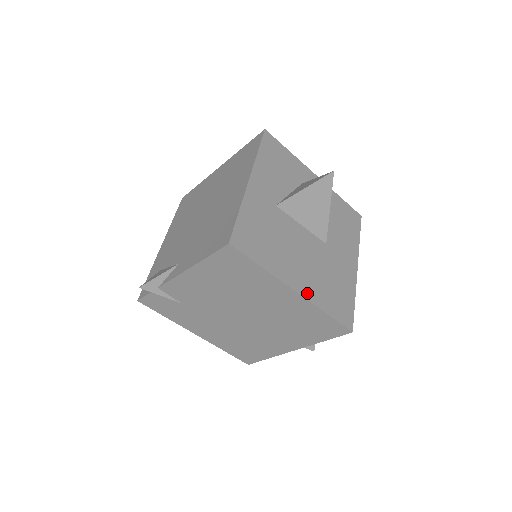
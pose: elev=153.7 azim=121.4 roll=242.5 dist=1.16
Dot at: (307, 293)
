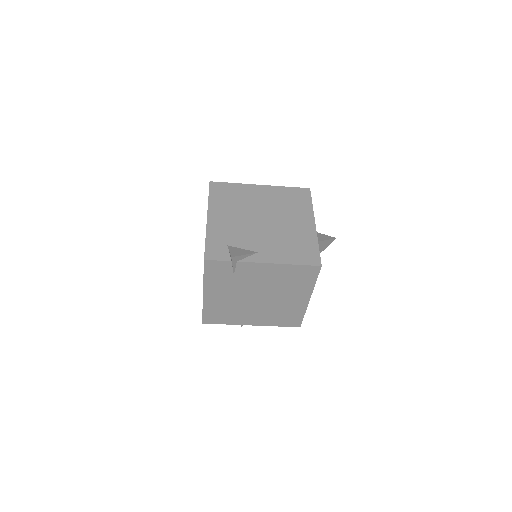
Dot at: occluded
